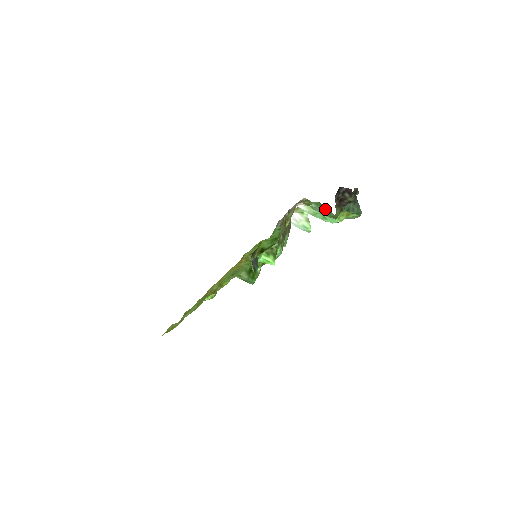
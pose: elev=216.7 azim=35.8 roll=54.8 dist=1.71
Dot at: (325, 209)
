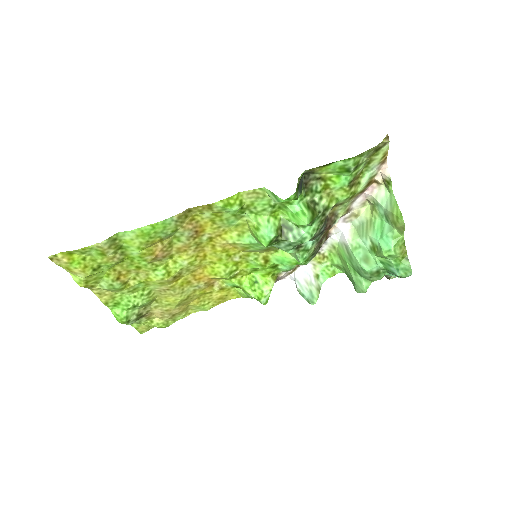
Dot at: (351, 280)
